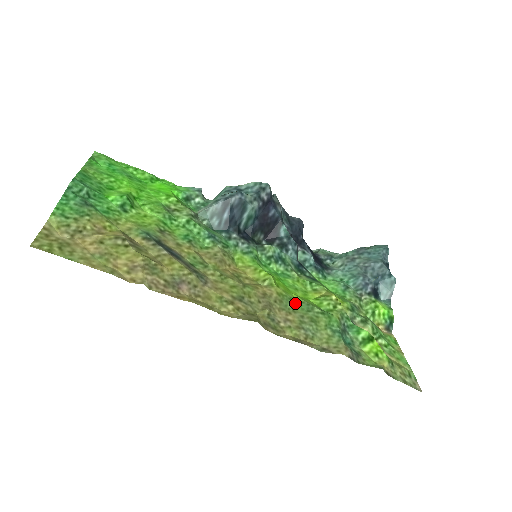
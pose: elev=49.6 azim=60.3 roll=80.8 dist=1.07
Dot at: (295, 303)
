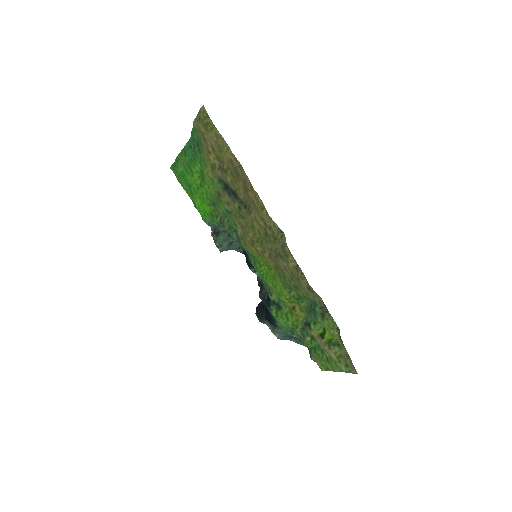
Dot at: (282, 279)
